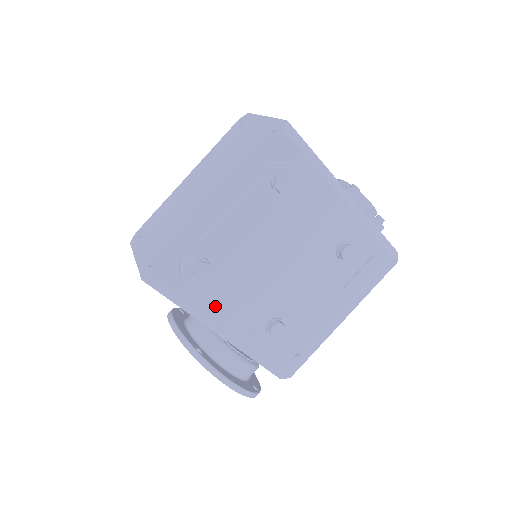
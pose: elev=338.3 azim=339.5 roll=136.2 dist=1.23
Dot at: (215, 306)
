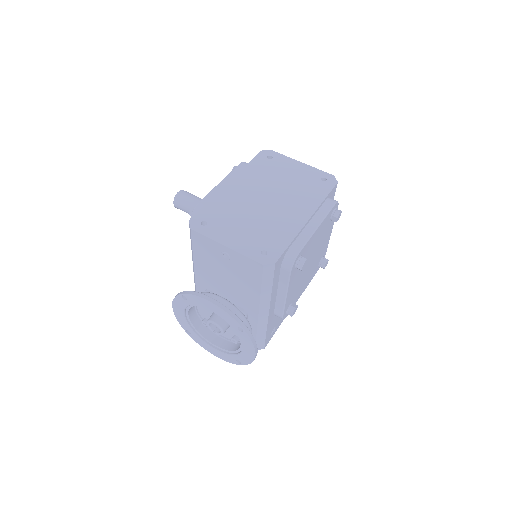
Dot at: (276, 291)
